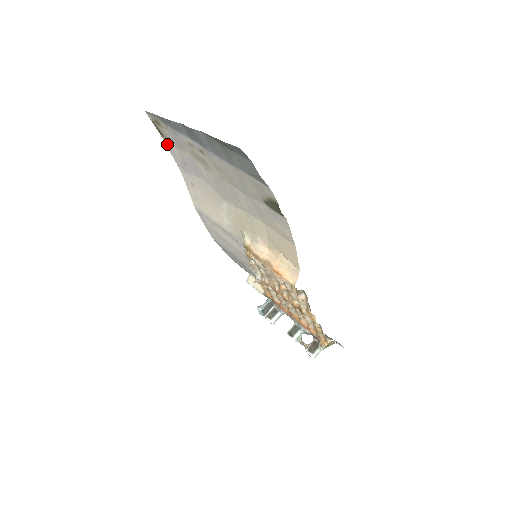
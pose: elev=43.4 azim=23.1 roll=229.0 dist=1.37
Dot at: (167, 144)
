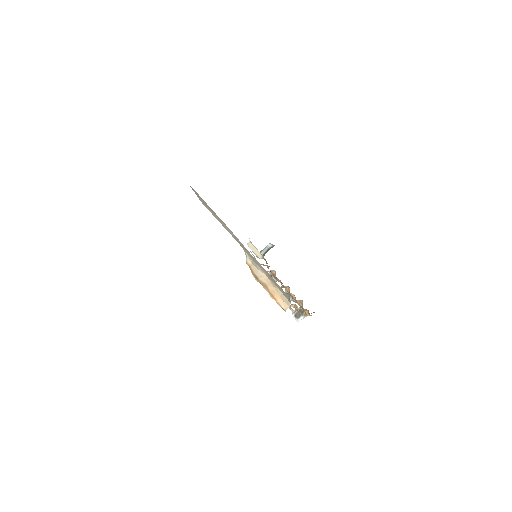
Dot at: occluded
